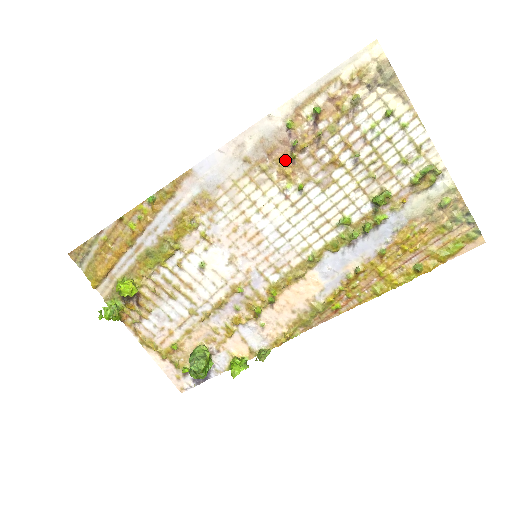
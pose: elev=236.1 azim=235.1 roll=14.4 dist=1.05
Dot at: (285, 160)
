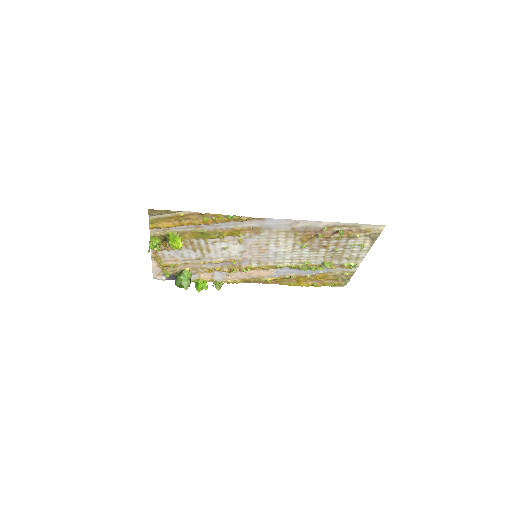
Dot at: (308, 236)
